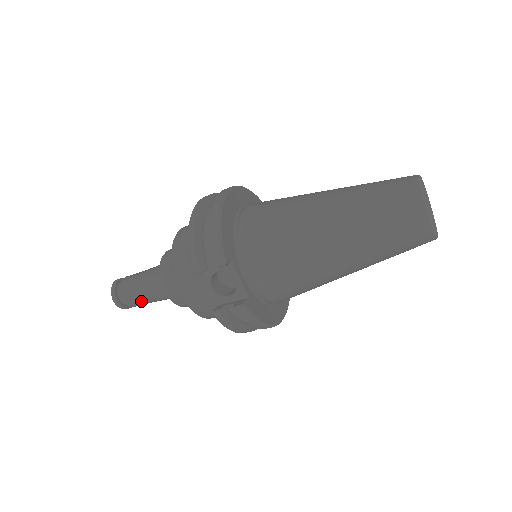
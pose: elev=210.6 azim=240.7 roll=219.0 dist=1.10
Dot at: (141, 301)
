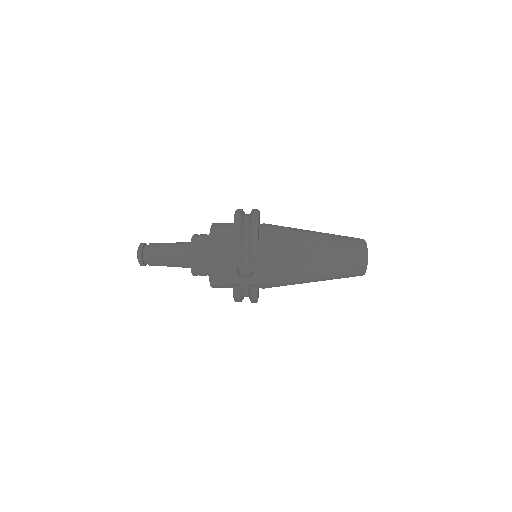
Dot at: (161, 264)
